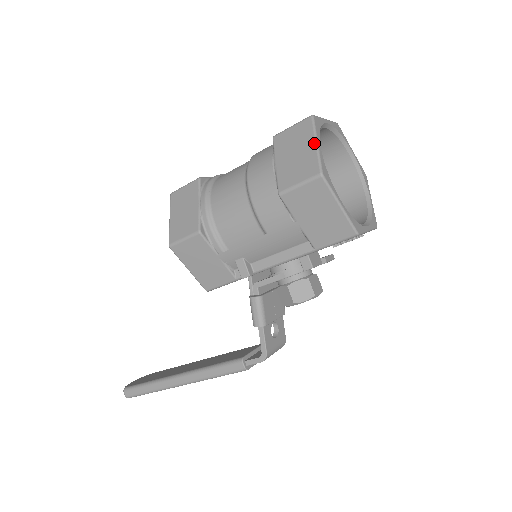
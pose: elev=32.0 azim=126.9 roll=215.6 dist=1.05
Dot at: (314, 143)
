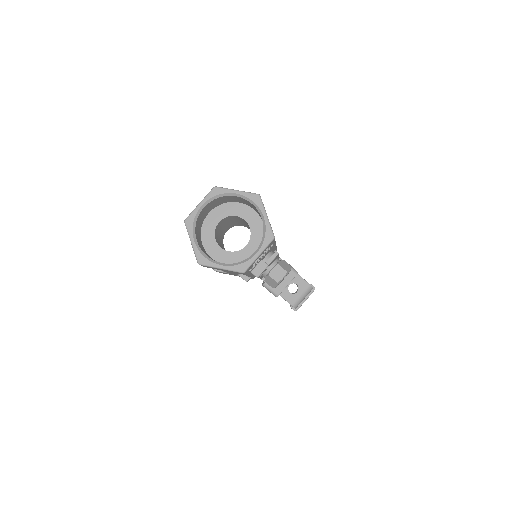
Dot at: (191, 242)
